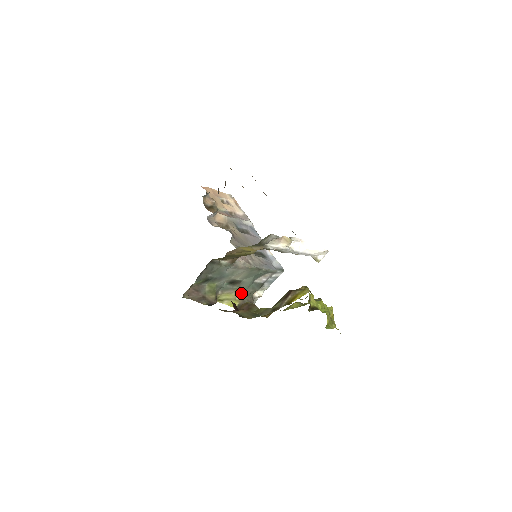
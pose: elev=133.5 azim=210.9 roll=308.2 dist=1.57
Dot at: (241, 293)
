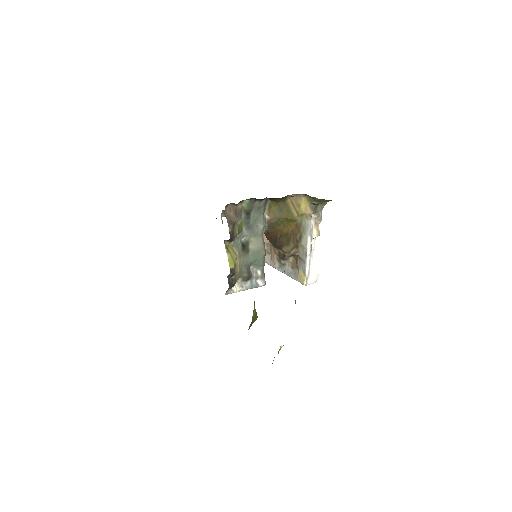
Dot at: (238, 264)
